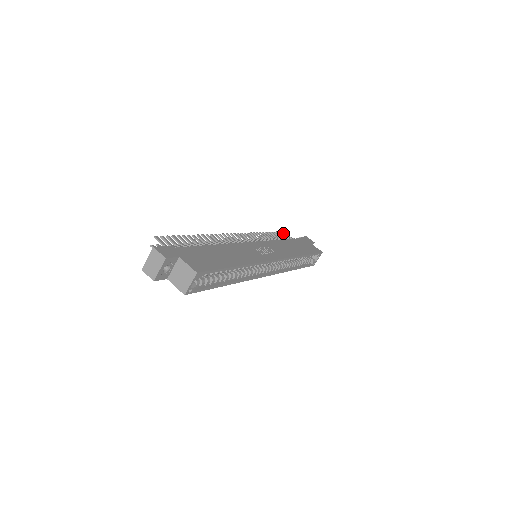
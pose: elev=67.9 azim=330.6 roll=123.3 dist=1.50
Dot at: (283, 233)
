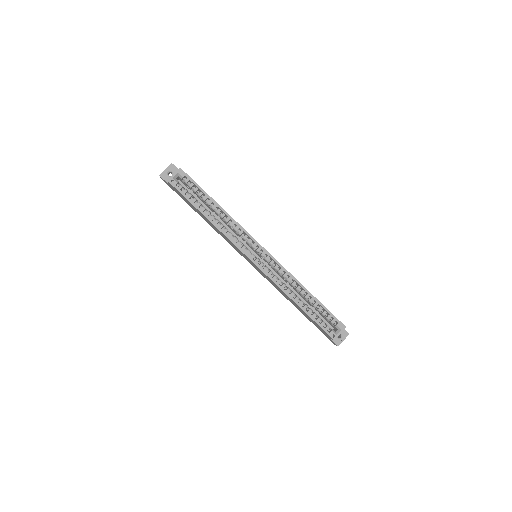
Dot at: occluded
